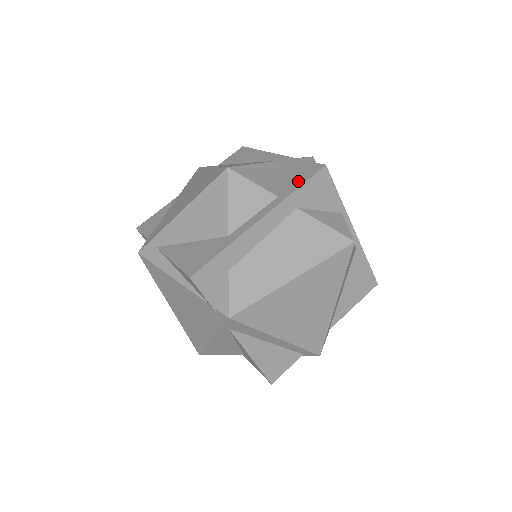
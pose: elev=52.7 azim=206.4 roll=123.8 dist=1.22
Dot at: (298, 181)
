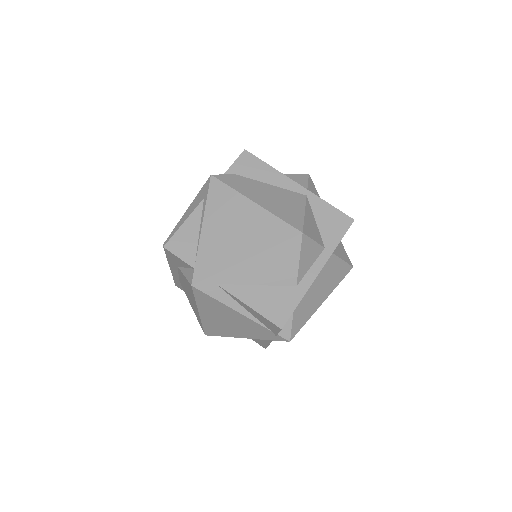
Dot at: (337, 233)
